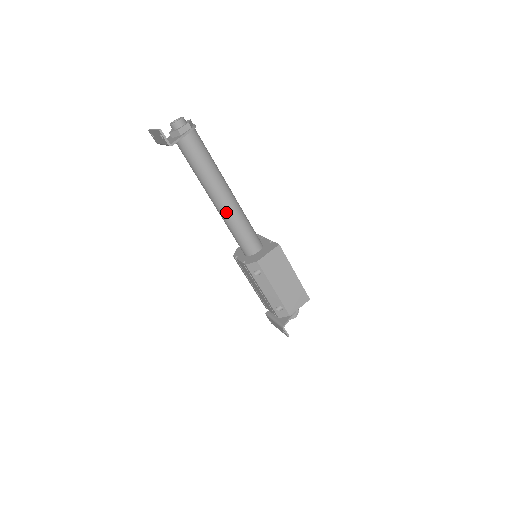
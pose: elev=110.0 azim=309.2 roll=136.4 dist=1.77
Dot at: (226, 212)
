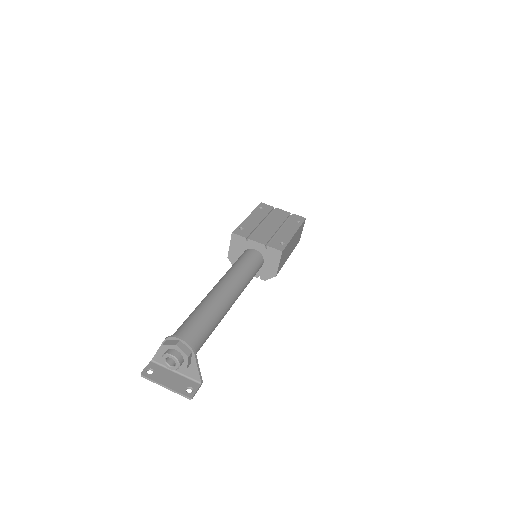
Dot at: occluded
